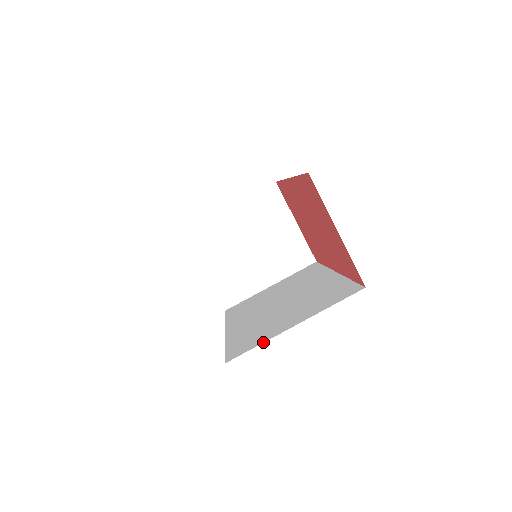
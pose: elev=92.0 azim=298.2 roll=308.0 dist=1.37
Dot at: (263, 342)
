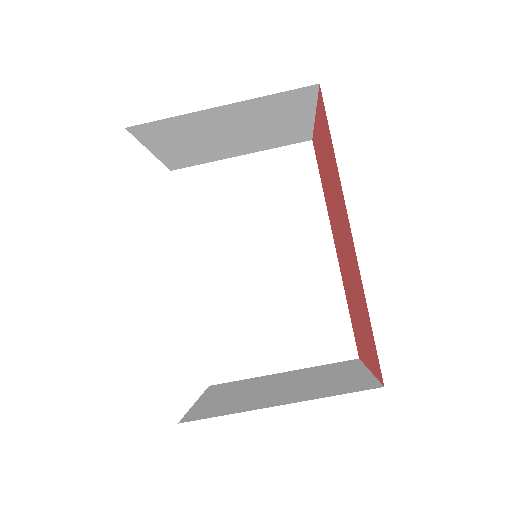
Dot at: (249, 378)
